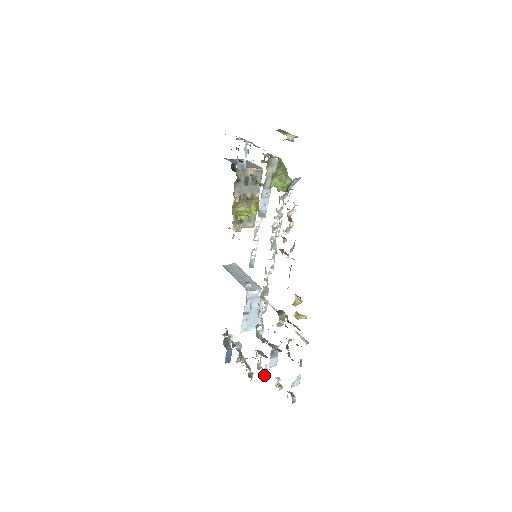
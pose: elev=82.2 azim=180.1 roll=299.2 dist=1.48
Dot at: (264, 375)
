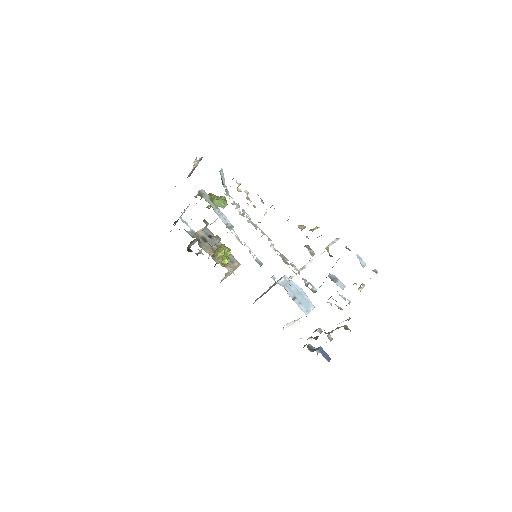
Dot at: (348, 303)
